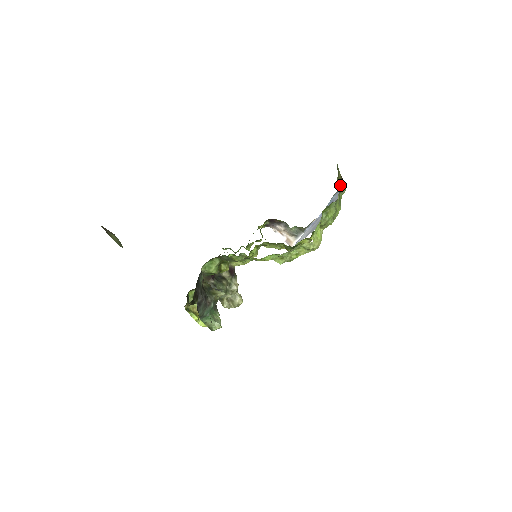
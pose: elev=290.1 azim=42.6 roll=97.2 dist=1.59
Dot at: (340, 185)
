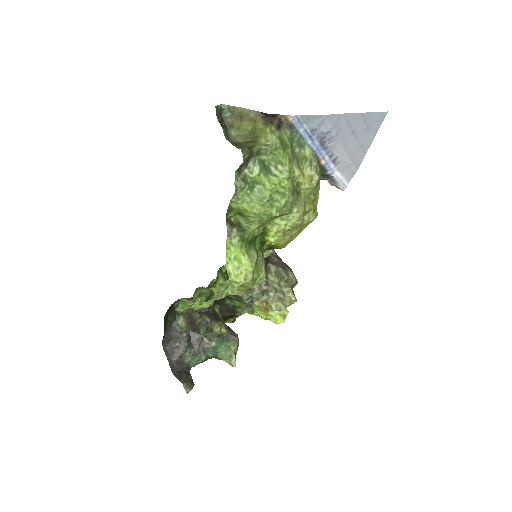
Dot at: (262, 133)
